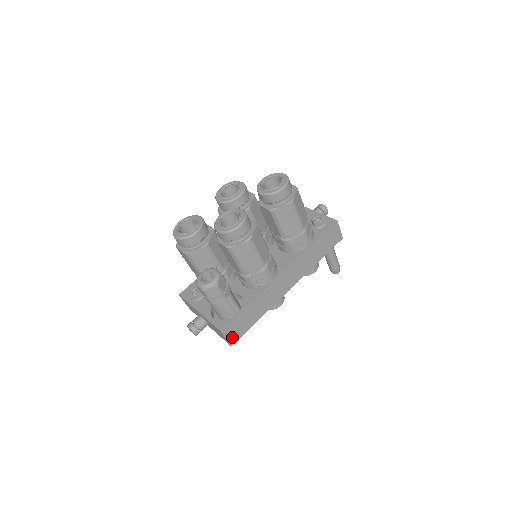
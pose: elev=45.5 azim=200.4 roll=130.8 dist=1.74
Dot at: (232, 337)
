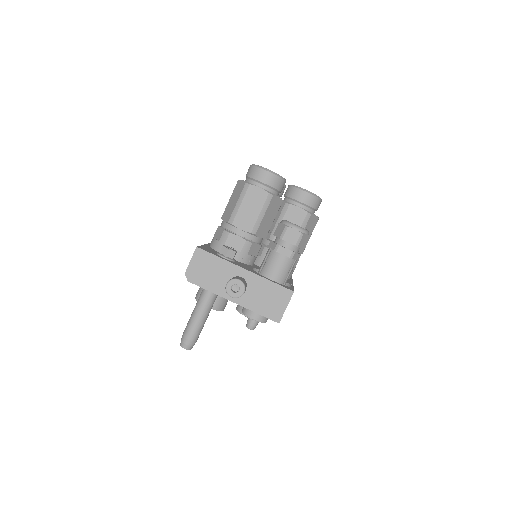
Dot at: occluded
